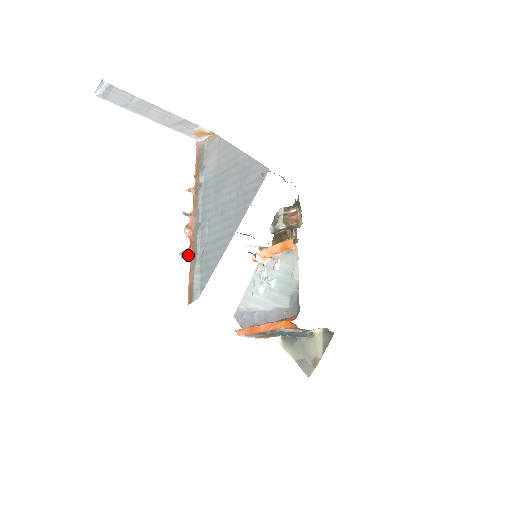
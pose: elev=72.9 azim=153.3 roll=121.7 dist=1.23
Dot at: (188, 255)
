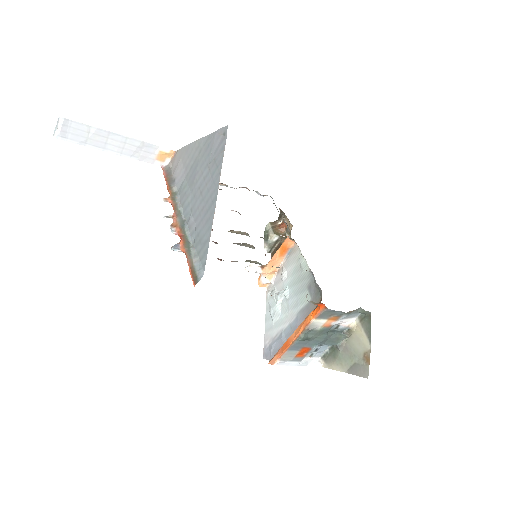
Dot at: (181, 247)
